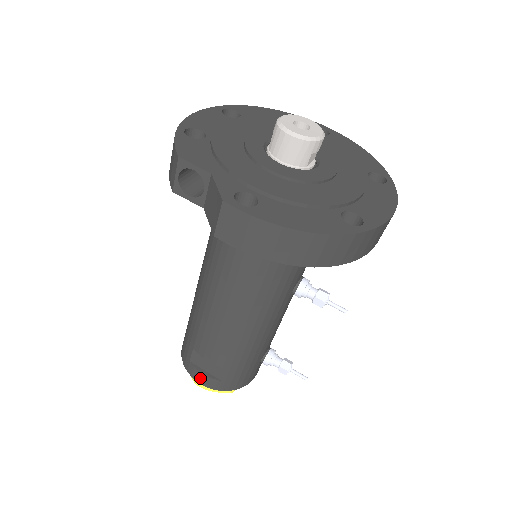
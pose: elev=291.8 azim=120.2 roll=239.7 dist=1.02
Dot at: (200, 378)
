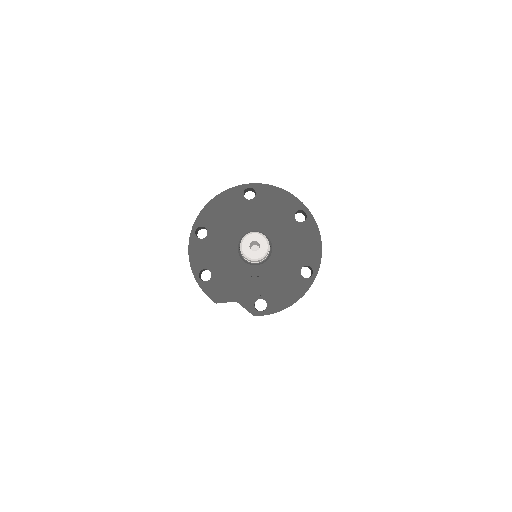
Dot at: occluded
